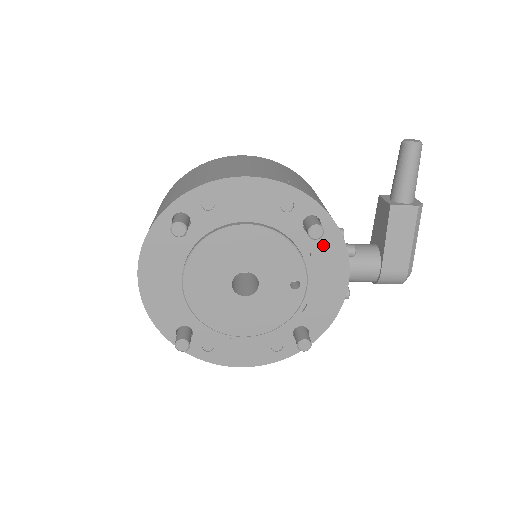
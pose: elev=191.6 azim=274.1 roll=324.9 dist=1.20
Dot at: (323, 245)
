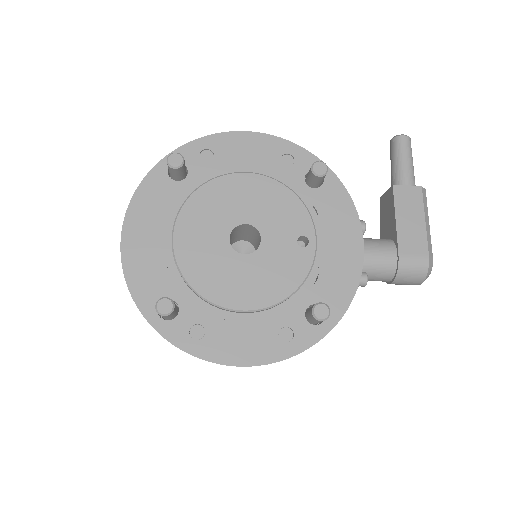
Dot at: (329, 202)
